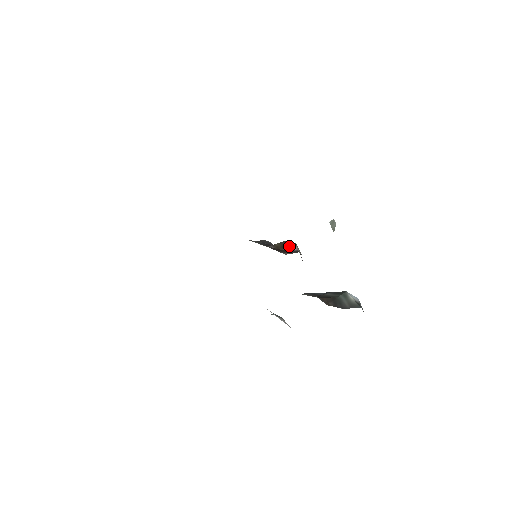
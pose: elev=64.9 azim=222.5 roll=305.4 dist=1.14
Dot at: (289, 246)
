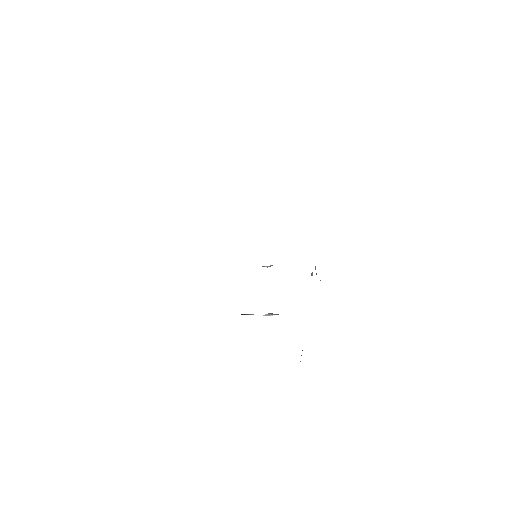
Dot at: occluded
